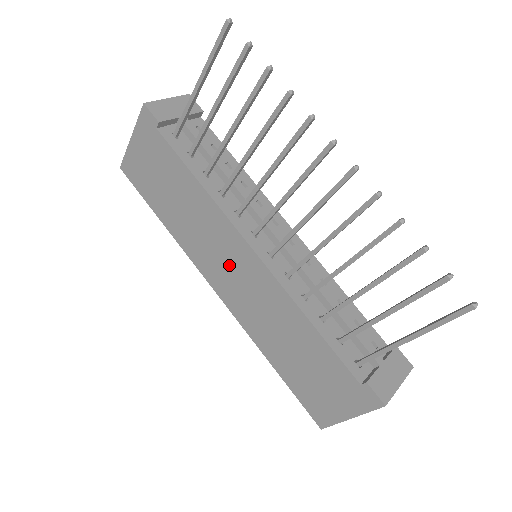
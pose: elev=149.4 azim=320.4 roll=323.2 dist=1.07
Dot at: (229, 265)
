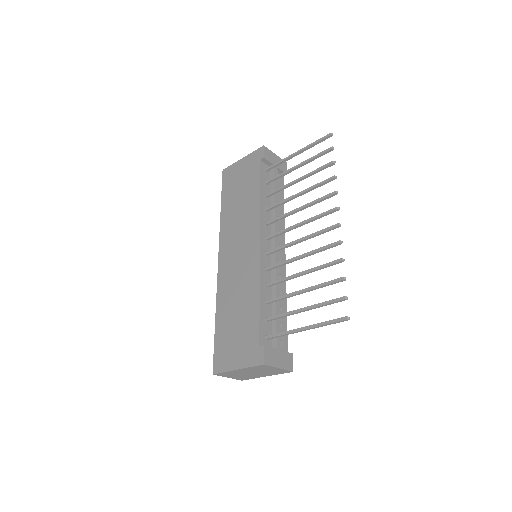
Dot at: (239, 247)
